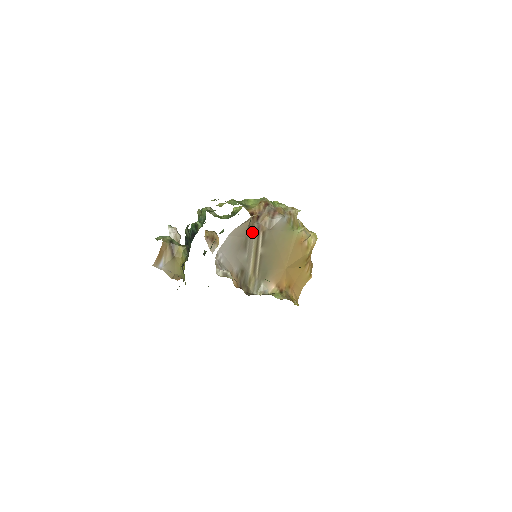
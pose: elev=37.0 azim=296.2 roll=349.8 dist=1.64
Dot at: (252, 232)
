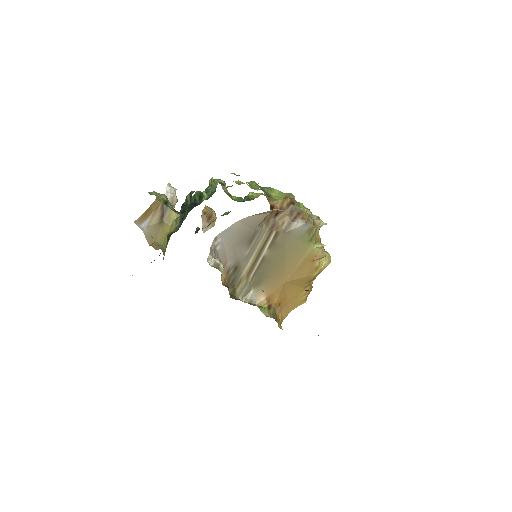
Dot at: (265, 228)
